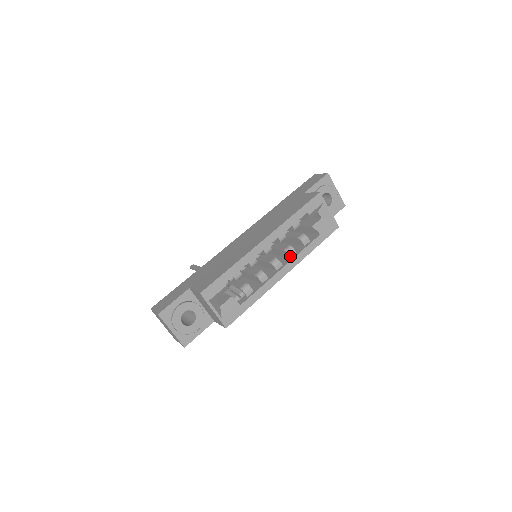
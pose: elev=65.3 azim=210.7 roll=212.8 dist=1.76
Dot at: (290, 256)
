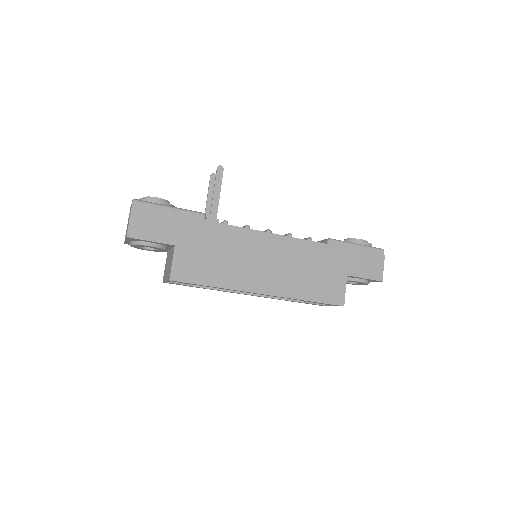
Dot at: occluded
